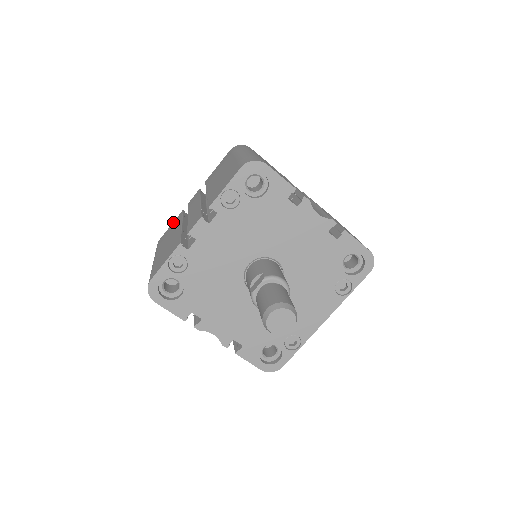
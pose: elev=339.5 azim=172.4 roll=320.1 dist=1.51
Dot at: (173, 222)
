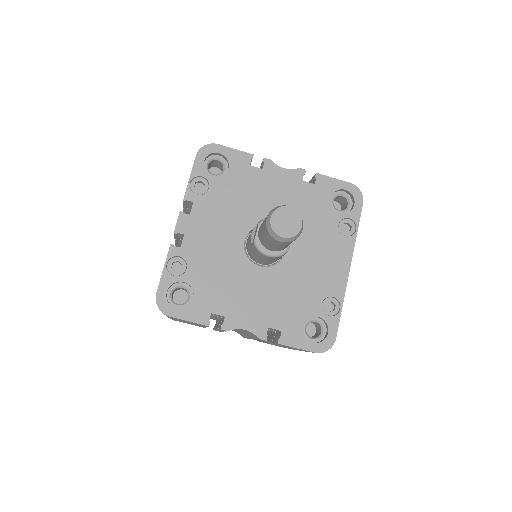
Dot at: occluded
